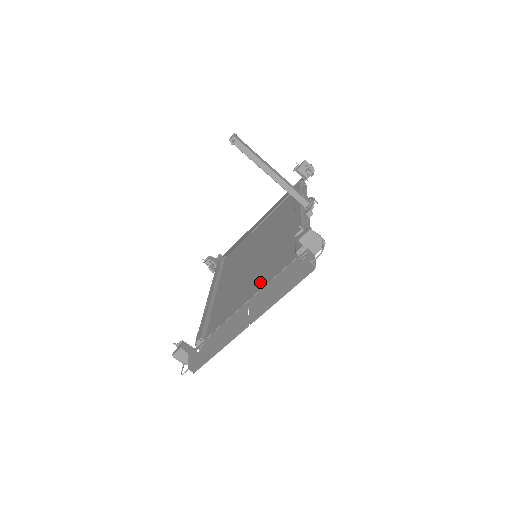
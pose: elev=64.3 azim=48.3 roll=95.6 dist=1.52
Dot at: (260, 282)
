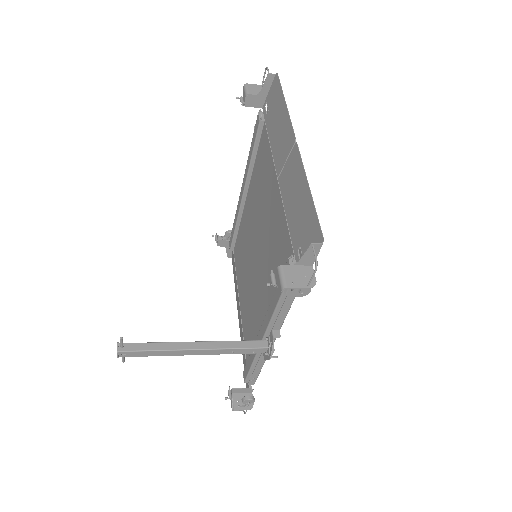
Dot at: (243, 312)
